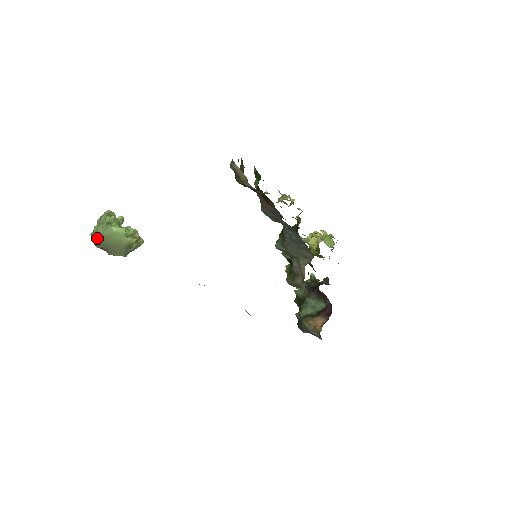
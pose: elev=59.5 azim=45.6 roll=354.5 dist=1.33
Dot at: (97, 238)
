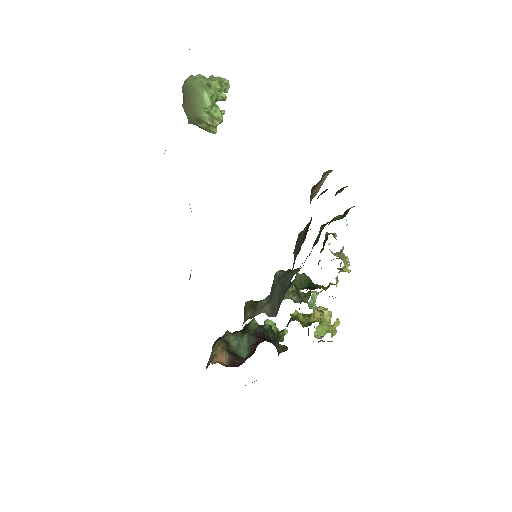
Dot at: (189, 83)
